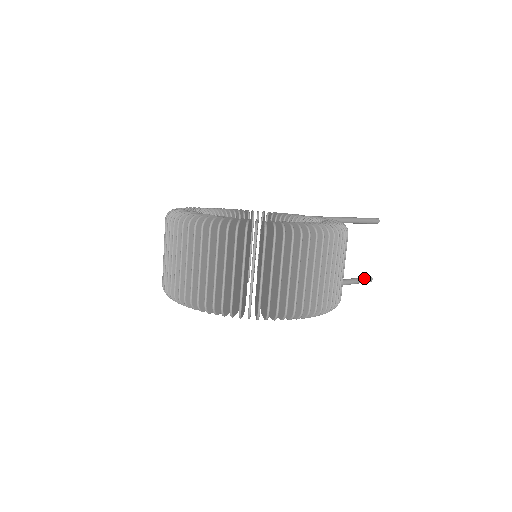
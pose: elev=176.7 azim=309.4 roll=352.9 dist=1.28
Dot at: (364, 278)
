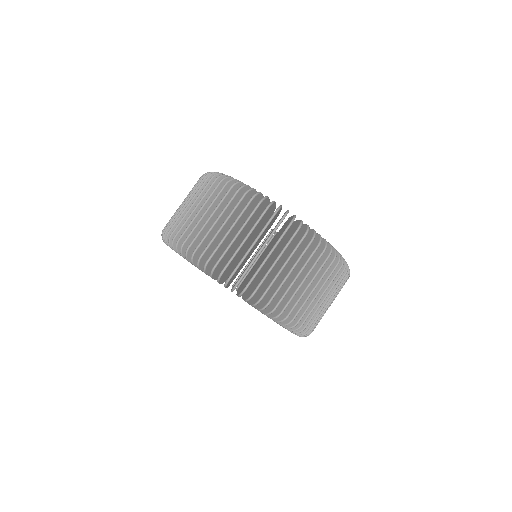
Dot at: occluded
